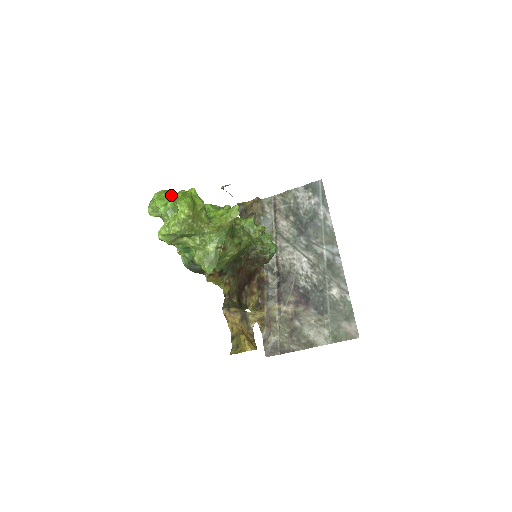
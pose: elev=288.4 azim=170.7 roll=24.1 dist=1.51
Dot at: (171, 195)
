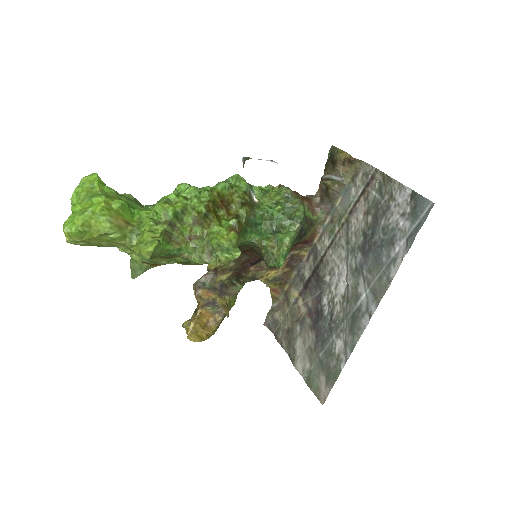
Dot at: (87, 195)
